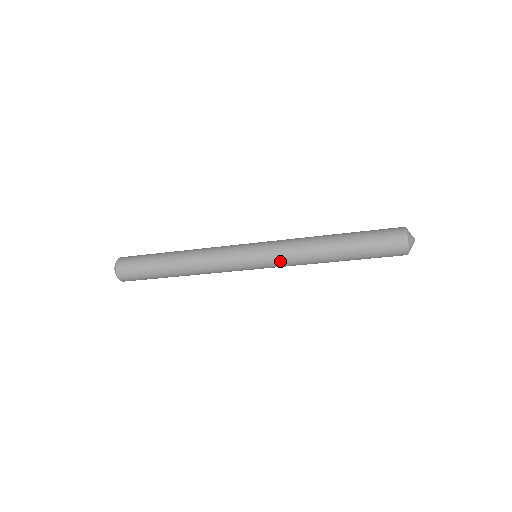
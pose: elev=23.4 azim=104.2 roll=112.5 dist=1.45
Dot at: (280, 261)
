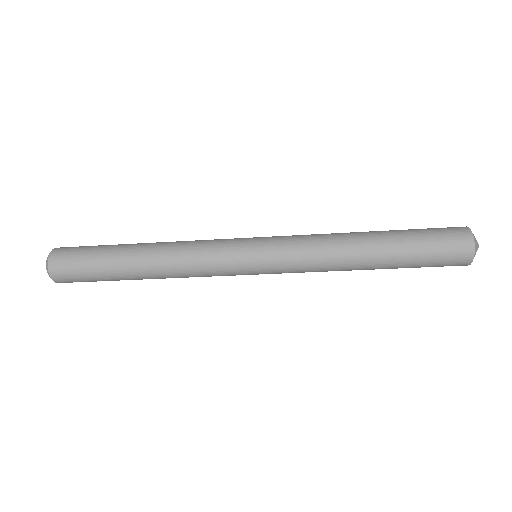
Dot at: (292, 264)
